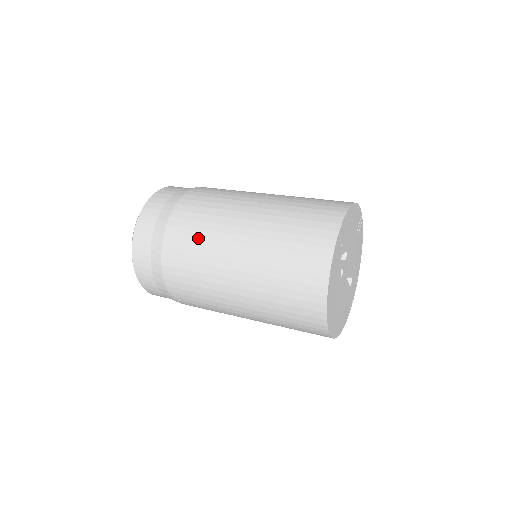
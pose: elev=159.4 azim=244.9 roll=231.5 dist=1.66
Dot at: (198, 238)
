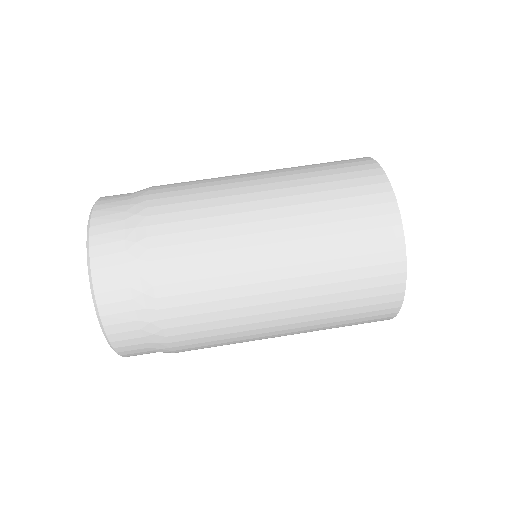
Dot at: occluded
